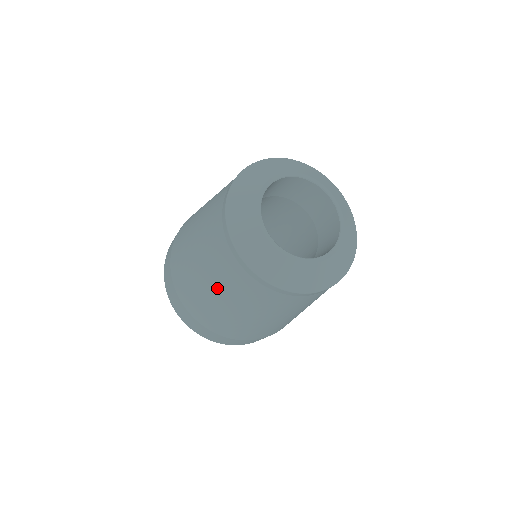
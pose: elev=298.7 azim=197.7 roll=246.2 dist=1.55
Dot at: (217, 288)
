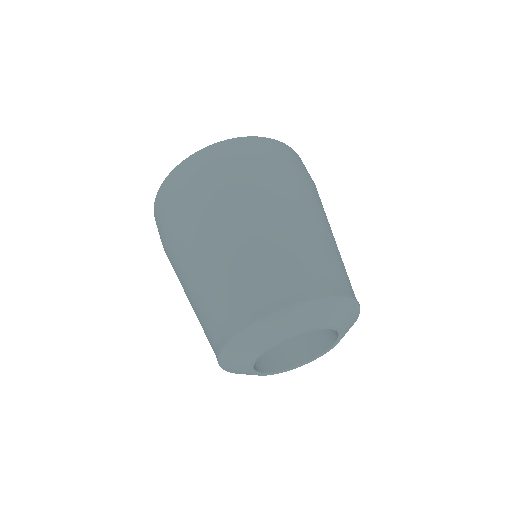
Dot at: (191, 299)
